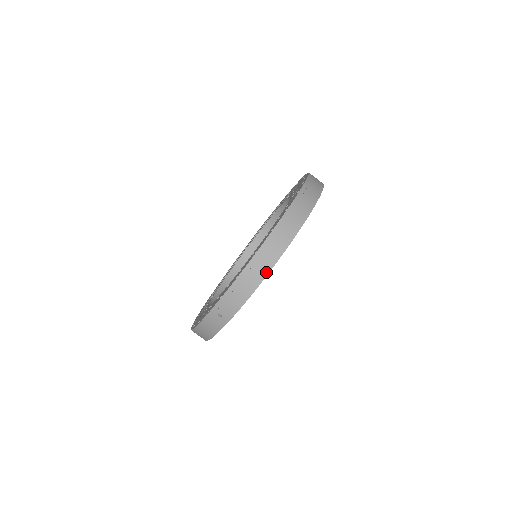
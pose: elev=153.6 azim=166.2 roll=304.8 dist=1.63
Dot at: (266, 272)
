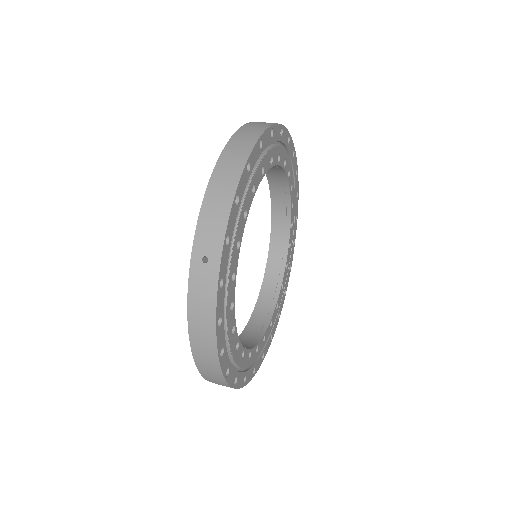
Dot at: (240, 168)
